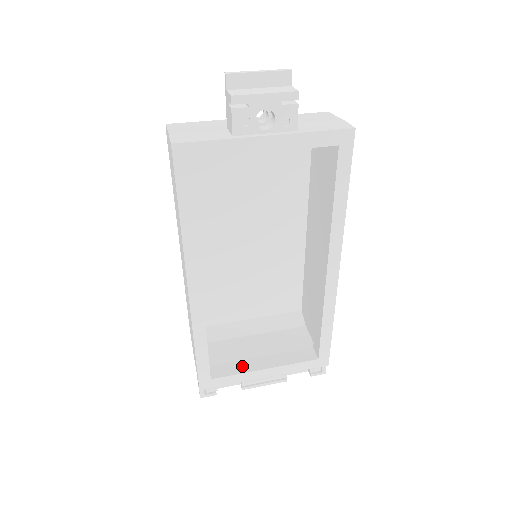
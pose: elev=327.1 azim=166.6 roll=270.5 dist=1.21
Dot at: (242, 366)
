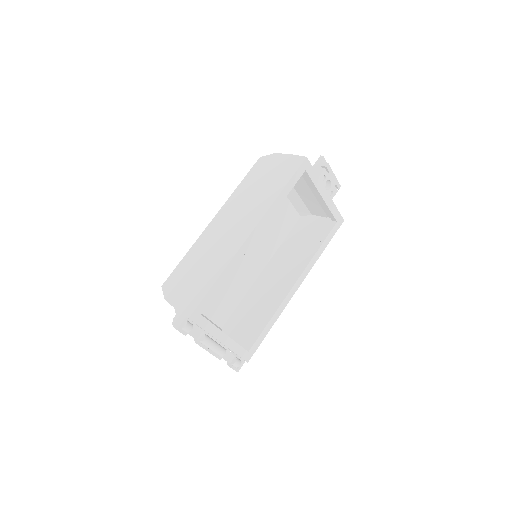
Dot at: occluded
